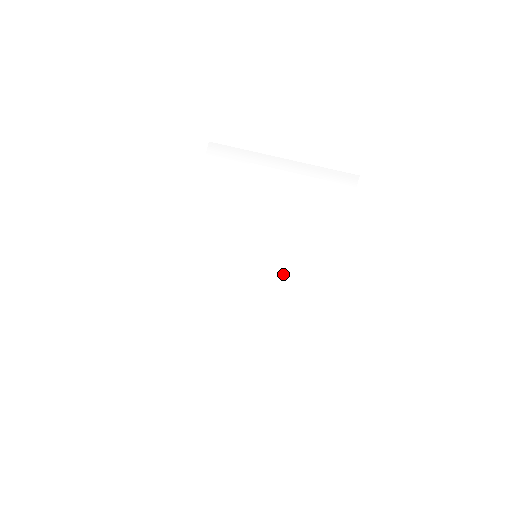
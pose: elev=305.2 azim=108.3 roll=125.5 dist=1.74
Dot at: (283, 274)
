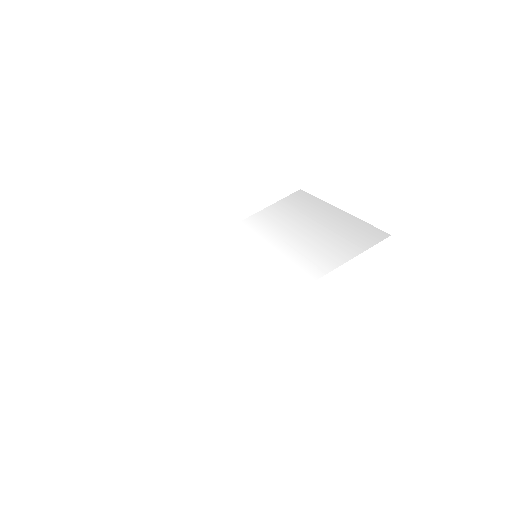
Dot at: (261, 274)
